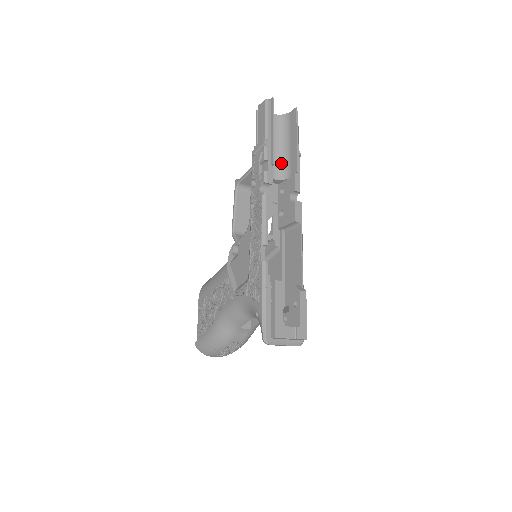
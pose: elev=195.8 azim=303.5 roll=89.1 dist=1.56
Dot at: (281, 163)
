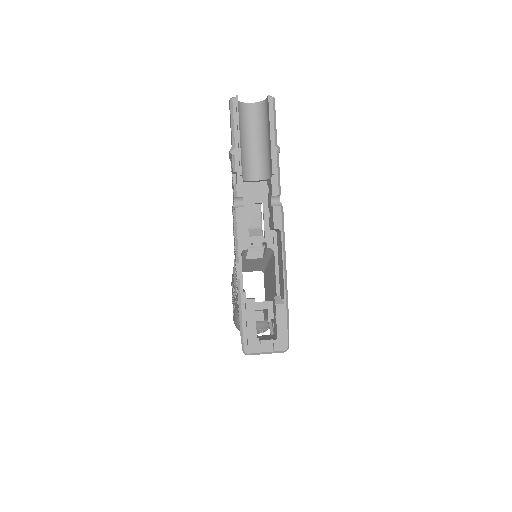
Dot at: (263, 161)
